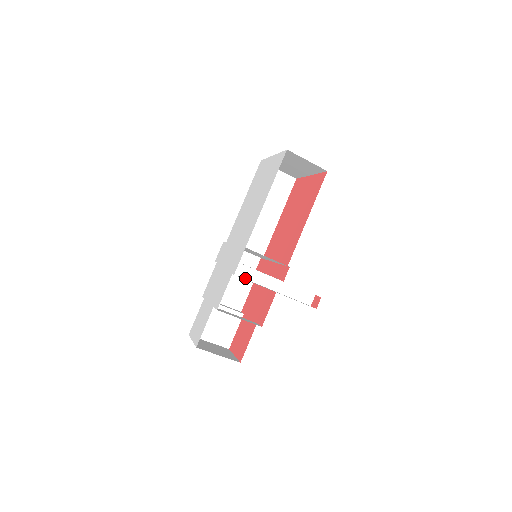
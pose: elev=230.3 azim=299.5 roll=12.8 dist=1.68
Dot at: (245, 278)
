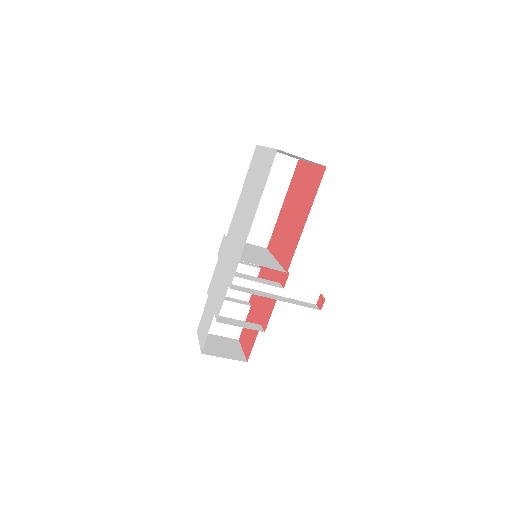
Dot at: (244, 286)
